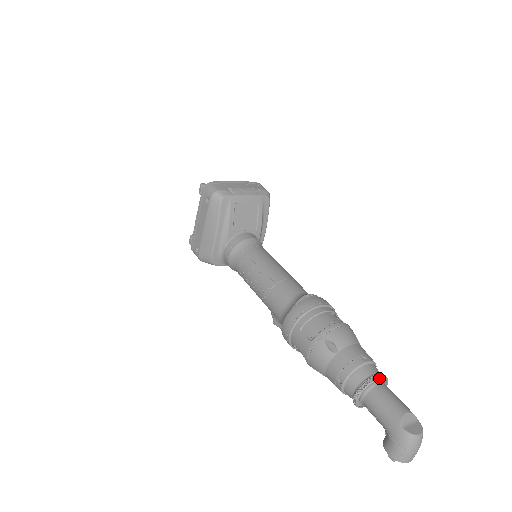
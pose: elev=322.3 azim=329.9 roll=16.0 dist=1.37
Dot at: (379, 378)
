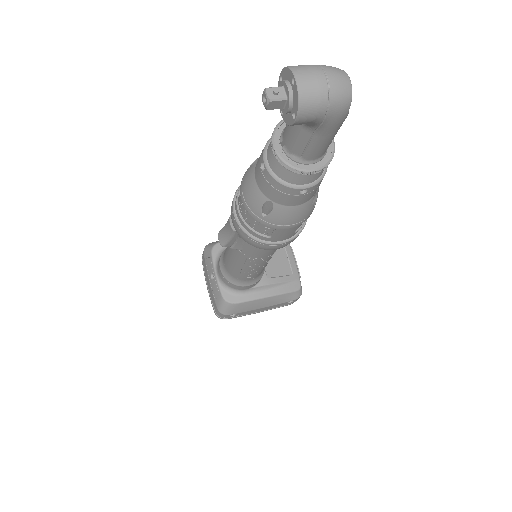
Dot at: occluded
